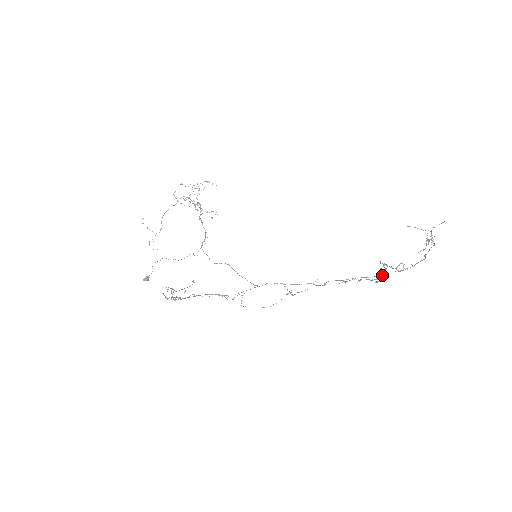
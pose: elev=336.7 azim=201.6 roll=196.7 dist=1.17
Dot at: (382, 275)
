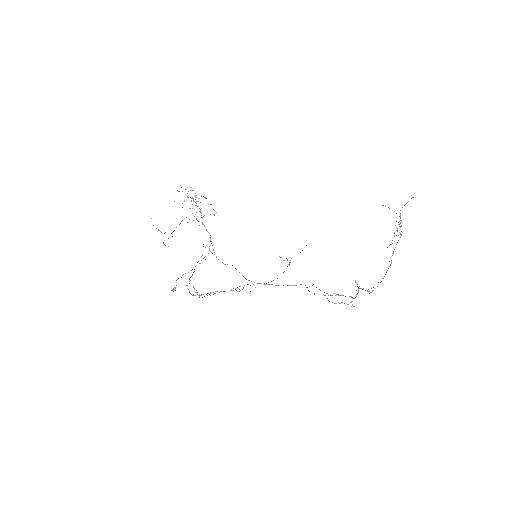
Dot at: occluded
